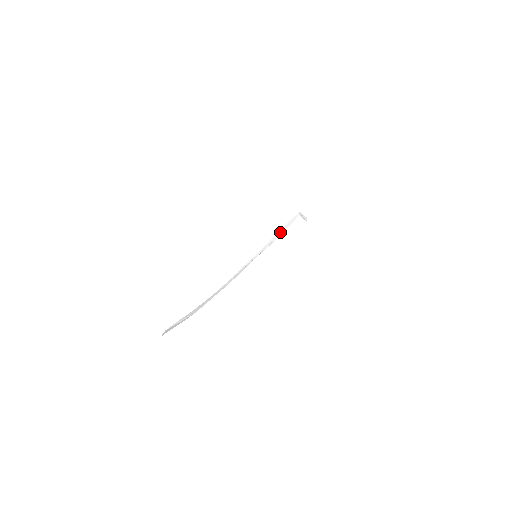
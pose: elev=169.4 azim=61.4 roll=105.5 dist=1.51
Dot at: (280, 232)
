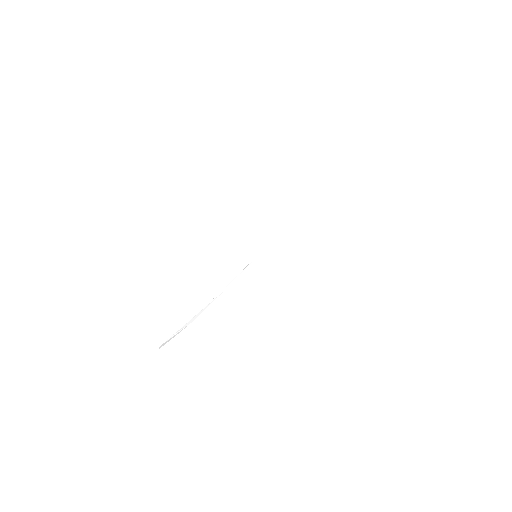
Dot at: (289, 220)
